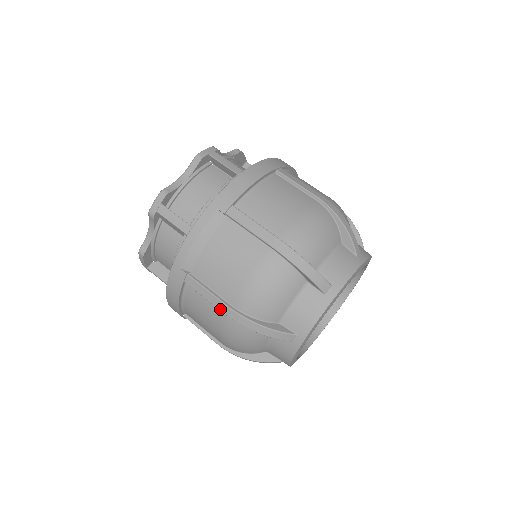
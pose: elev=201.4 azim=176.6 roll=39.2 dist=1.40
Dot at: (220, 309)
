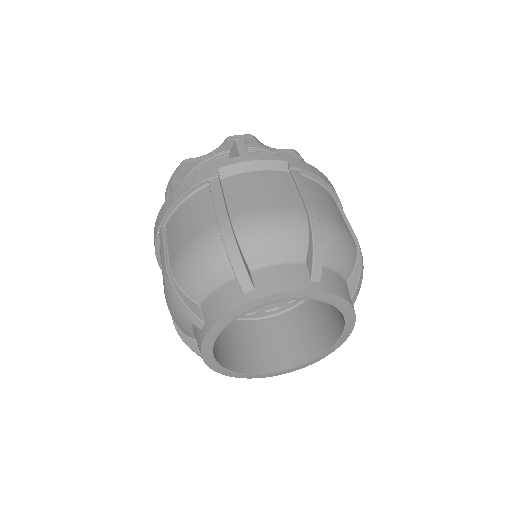
Dot at: (217, 213)
